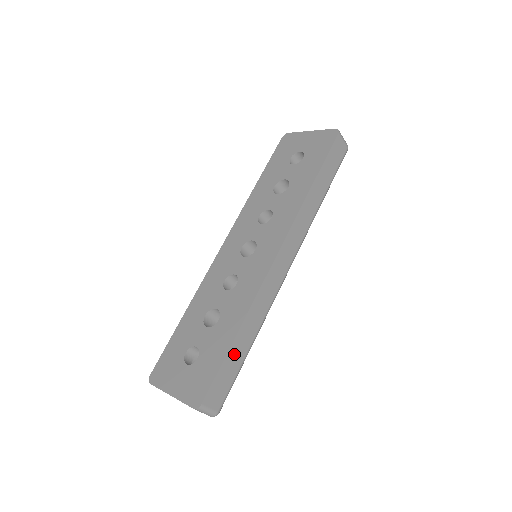
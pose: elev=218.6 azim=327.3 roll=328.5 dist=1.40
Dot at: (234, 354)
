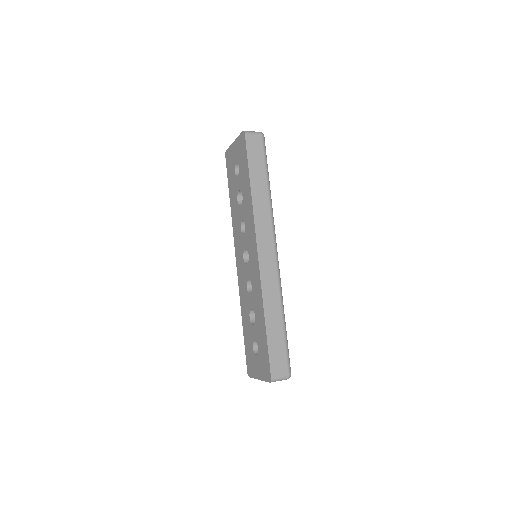
Dot at: (273, 334)
